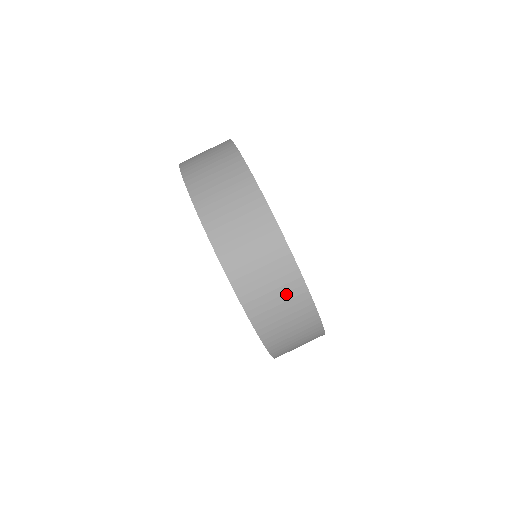
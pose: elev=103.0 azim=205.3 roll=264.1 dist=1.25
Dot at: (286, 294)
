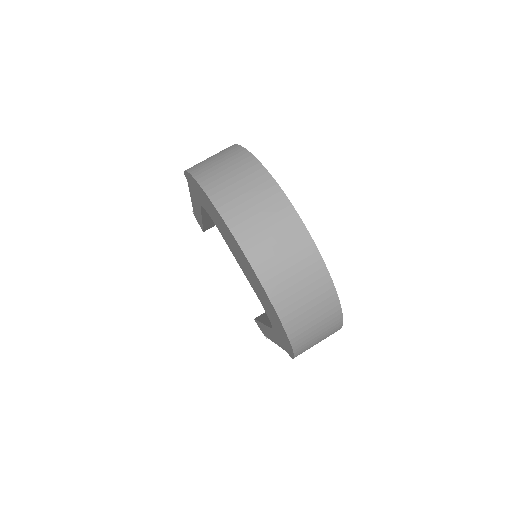
Dot at: (319, 304)
